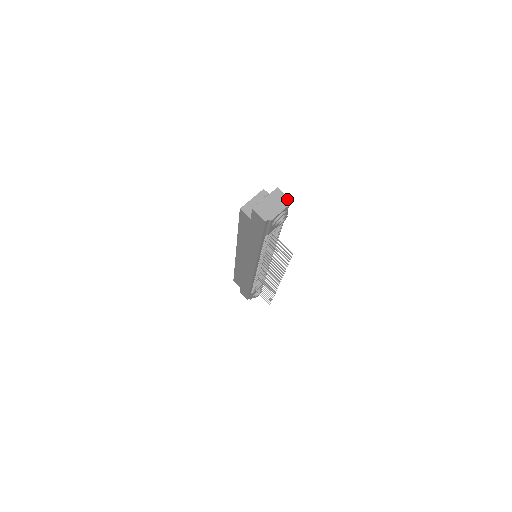
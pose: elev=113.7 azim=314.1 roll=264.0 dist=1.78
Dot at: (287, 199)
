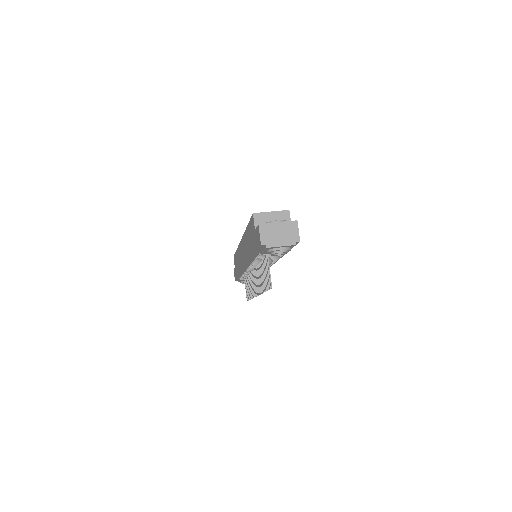
Dot at: (298, 238)
